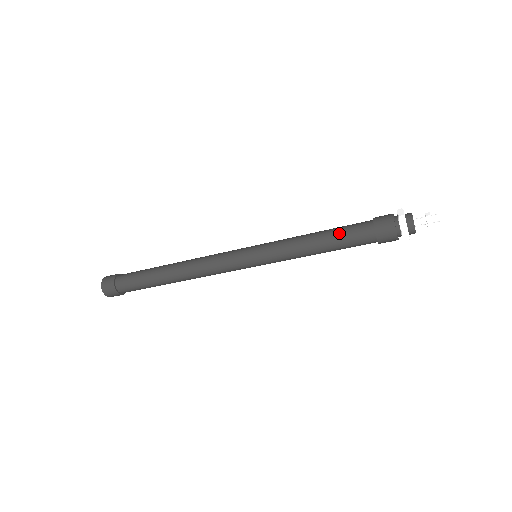
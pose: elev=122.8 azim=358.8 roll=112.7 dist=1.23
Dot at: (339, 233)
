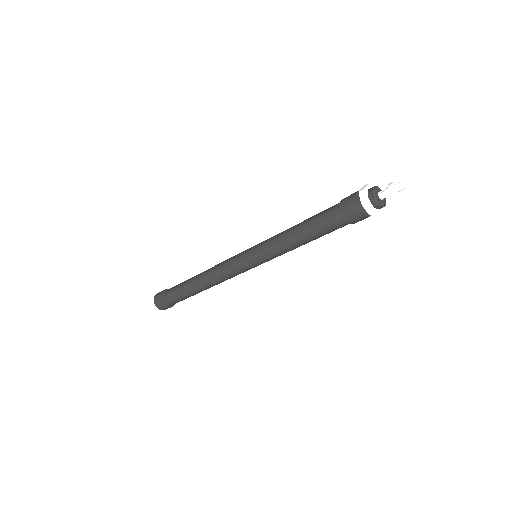
Dot at: (316, 231)
